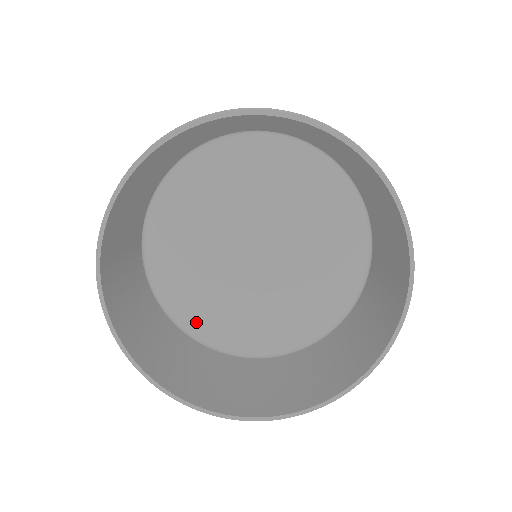
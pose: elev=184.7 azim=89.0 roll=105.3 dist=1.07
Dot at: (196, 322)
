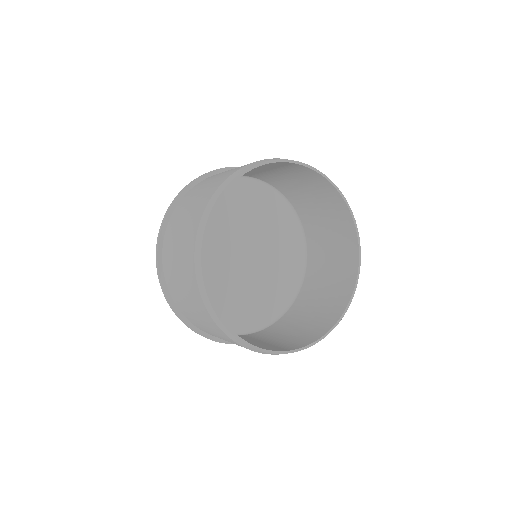
Dot at: occluded
